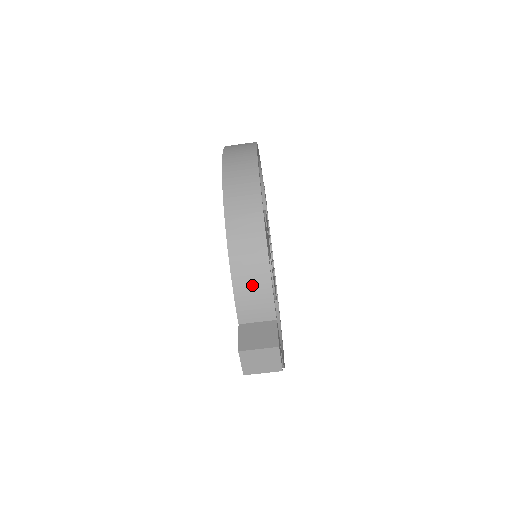
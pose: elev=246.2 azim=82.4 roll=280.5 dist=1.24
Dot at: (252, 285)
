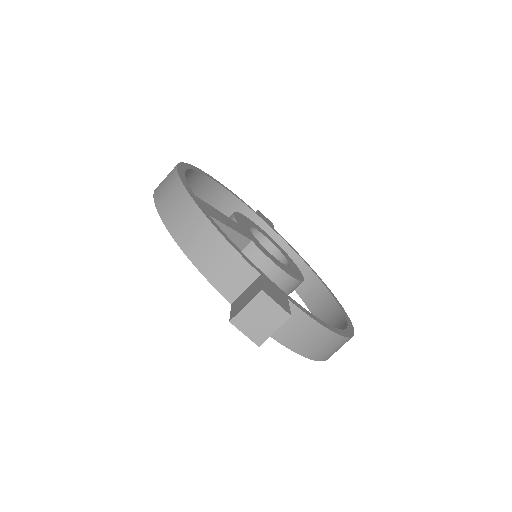
Dot at: (214, 257)
